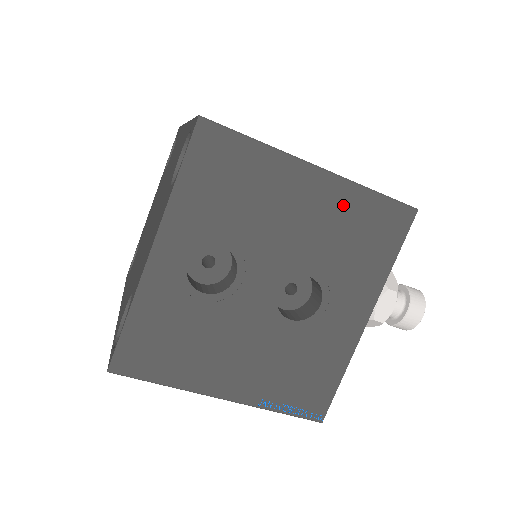
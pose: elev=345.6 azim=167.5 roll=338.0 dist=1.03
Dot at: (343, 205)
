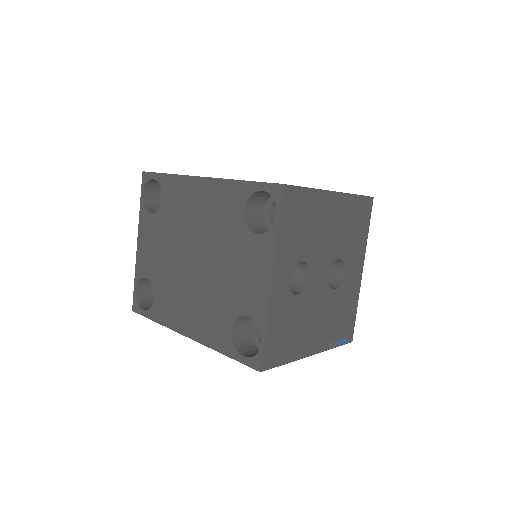
Dot at: (346, 209)
